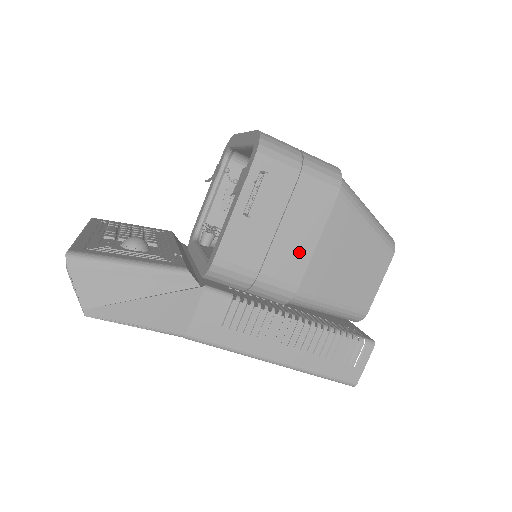
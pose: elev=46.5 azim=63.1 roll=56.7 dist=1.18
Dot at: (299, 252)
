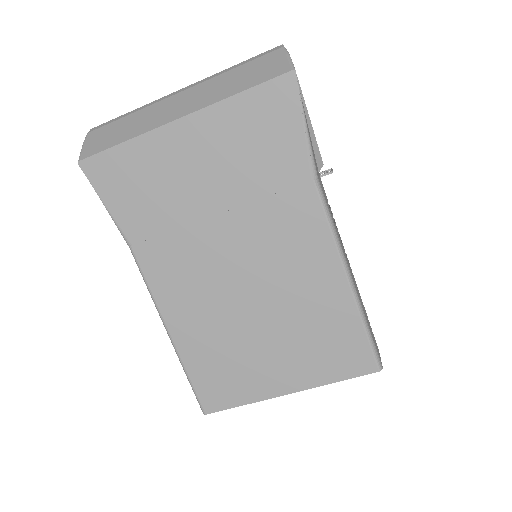
Dot at: occluded
